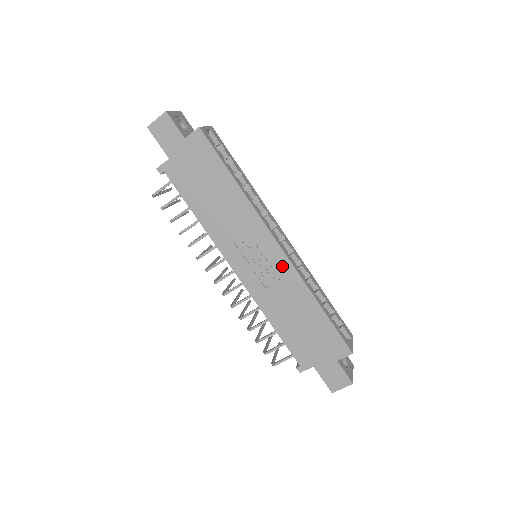
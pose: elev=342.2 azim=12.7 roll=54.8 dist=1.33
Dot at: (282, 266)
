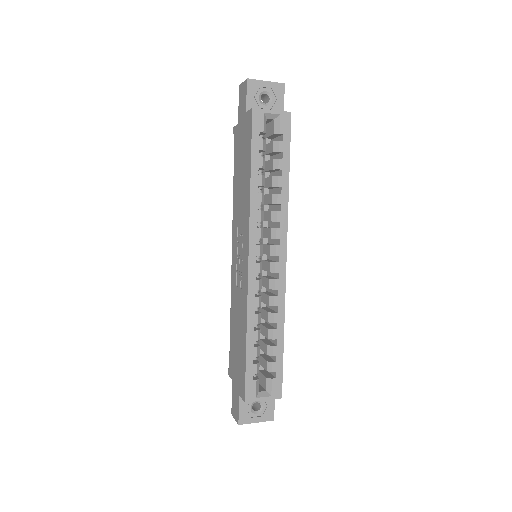
Dot at: (245, 279)
